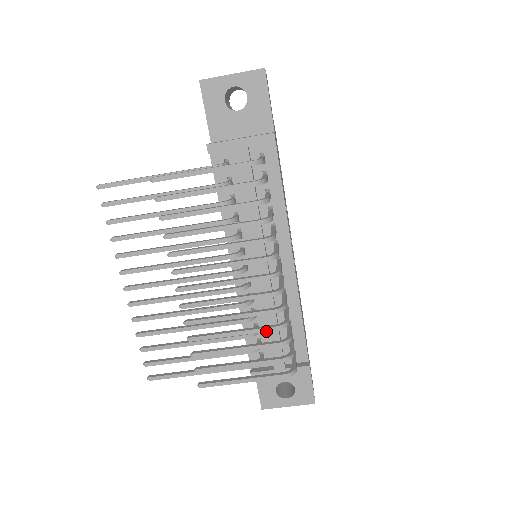
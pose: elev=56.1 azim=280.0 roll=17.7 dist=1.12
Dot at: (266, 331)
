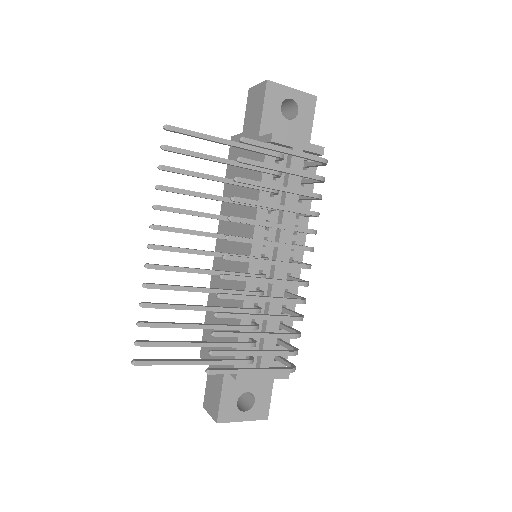
Dot at: (289, 320)
